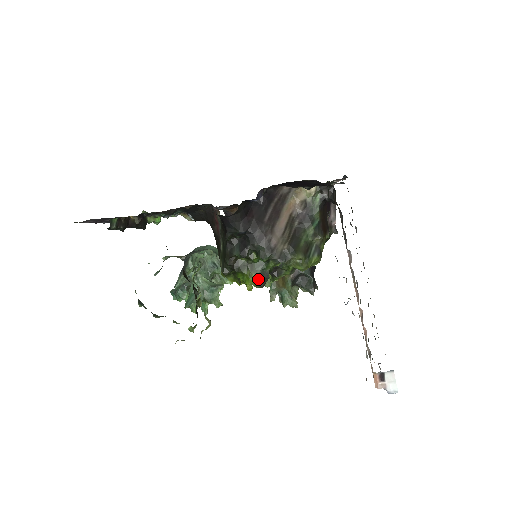
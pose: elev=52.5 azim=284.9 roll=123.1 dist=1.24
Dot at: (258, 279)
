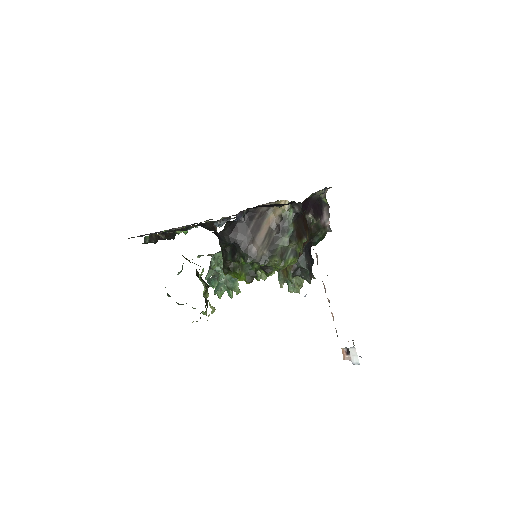
Dot at: (247, 277)
